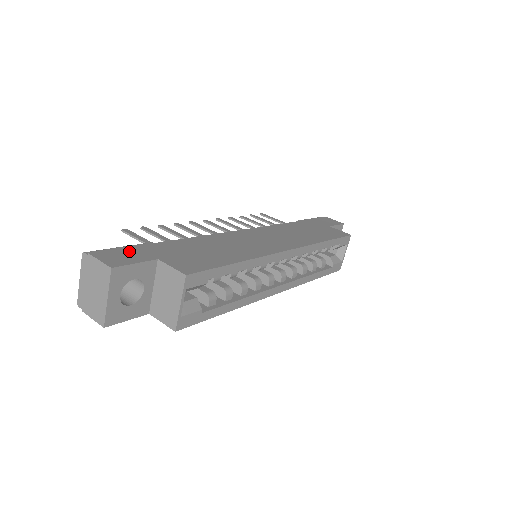
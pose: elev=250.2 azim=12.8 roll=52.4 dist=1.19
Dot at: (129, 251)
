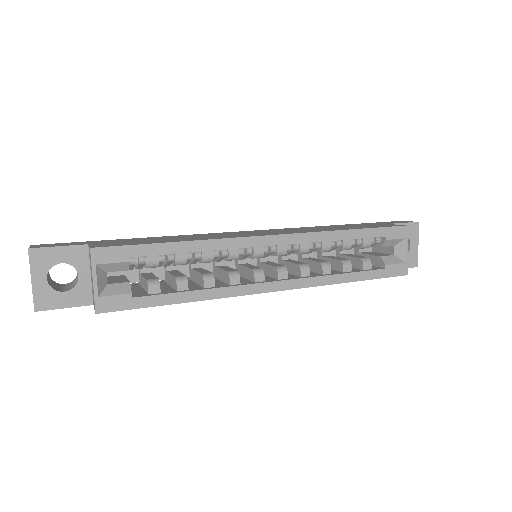
Dot at: (72, 243)
